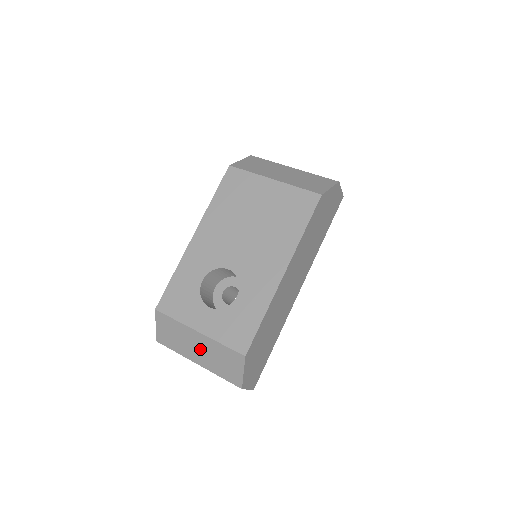
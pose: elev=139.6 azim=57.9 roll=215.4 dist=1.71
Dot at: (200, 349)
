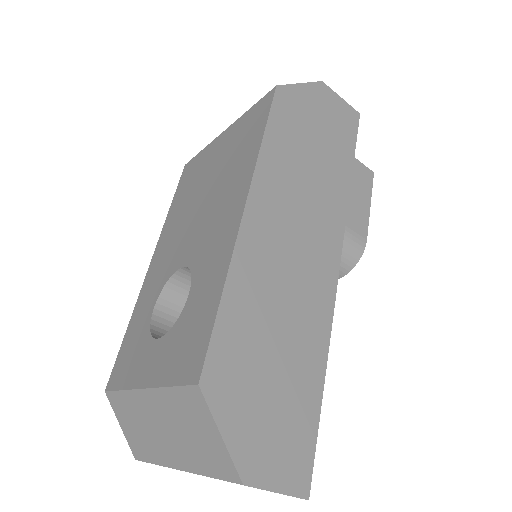
Dot at: (163, 428)
